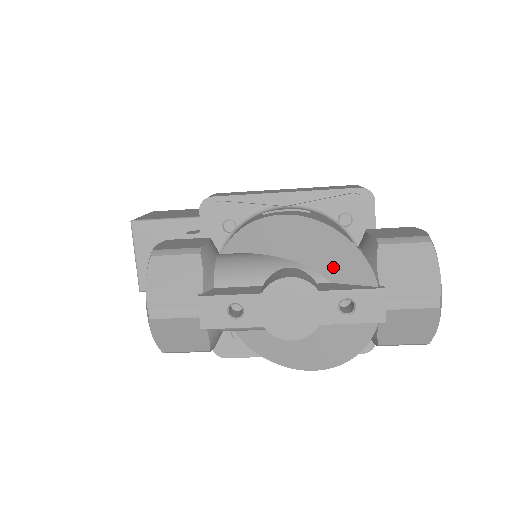
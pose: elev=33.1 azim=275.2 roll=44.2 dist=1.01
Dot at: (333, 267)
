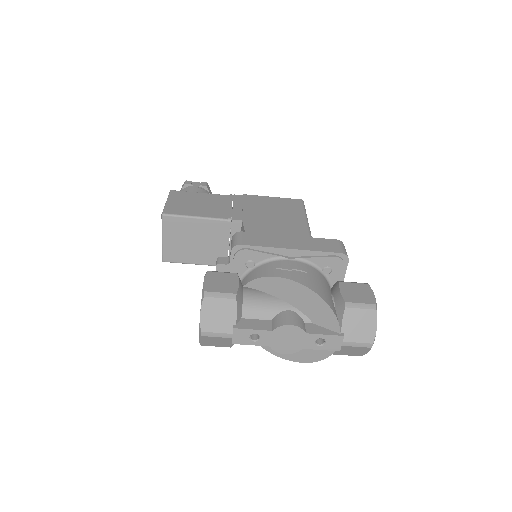
Dot at: (316, 316)
